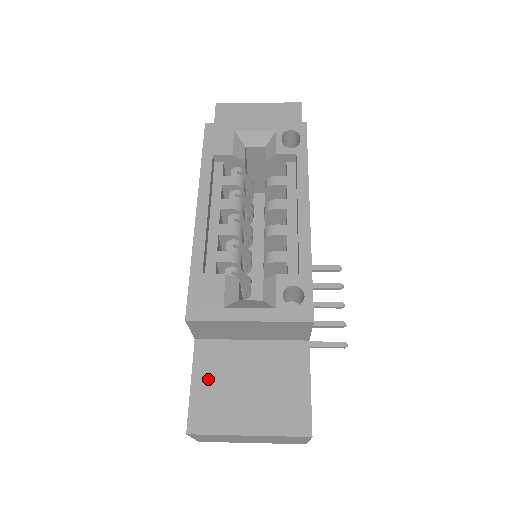
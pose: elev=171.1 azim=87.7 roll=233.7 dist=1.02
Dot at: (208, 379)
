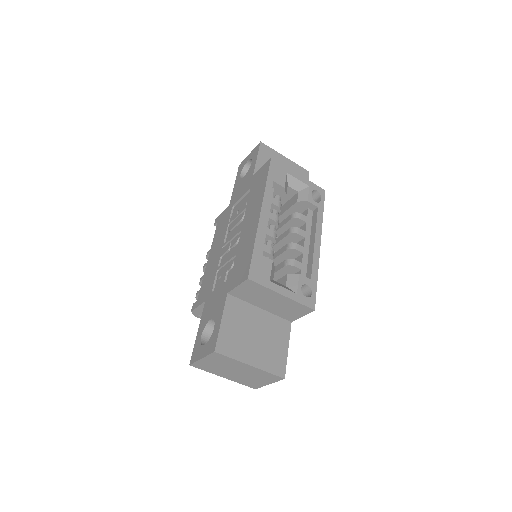
Dot at: (232, 322)
